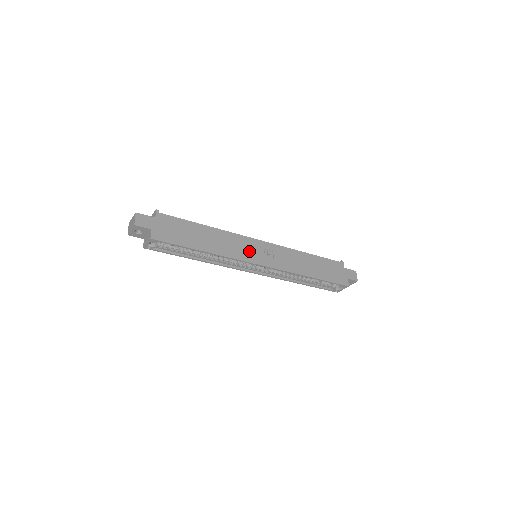
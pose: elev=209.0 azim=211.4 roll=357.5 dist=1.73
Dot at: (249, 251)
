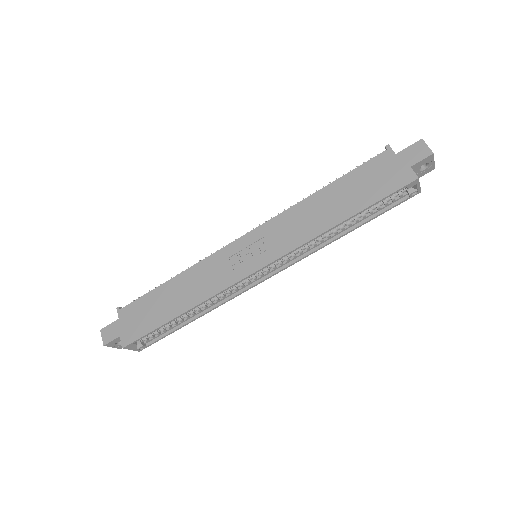
Dot at: (234, 265)
